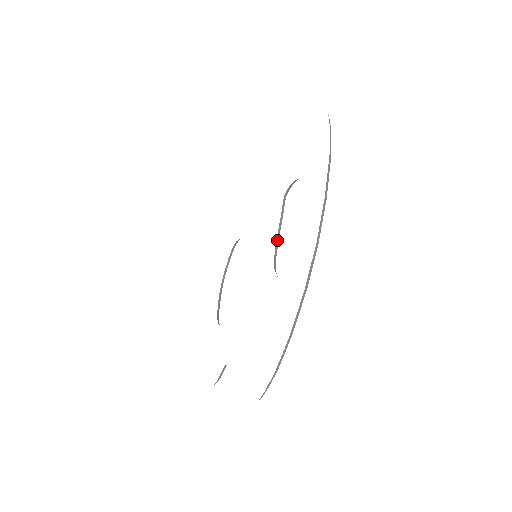
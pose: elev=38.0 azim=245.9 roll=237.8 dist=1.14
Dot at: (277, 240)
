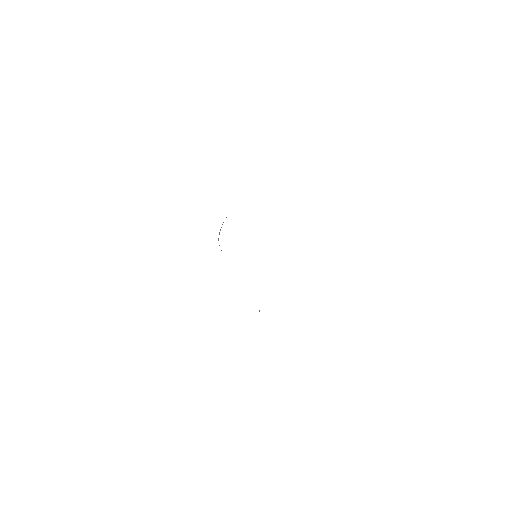
Dot at: occluded
